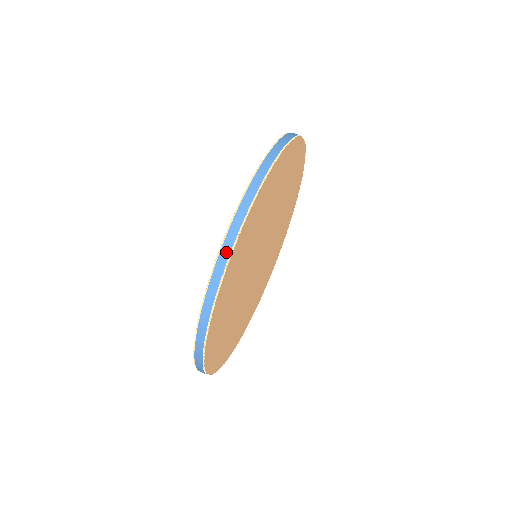
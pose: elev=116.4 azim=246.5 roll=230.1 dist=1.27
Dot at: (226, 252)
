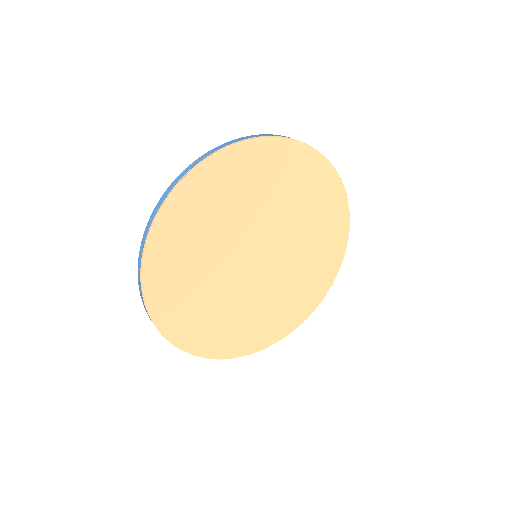
Dot at: (263, 135)
